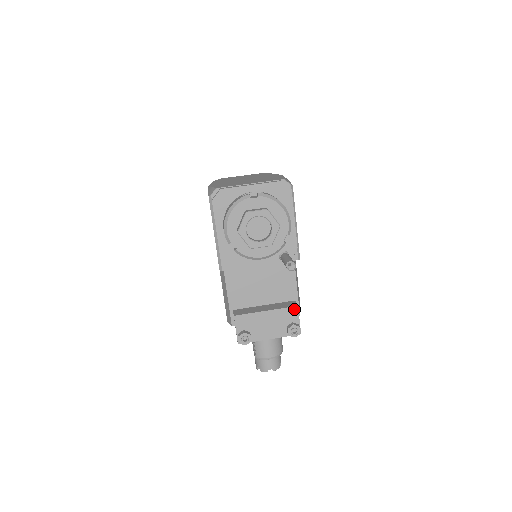
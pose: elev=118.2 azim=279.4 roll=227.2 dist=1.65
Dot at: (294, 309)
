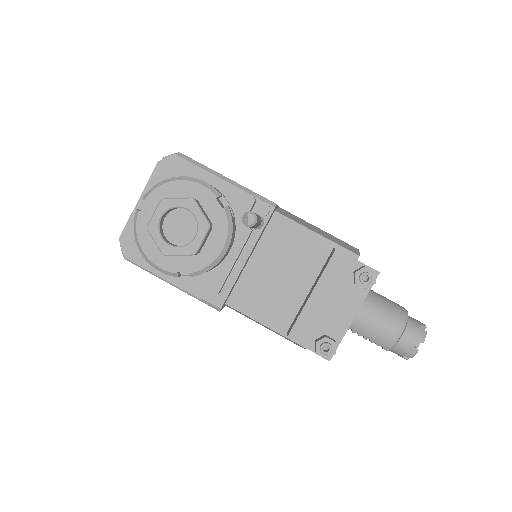
Dot at: (336, 257)
